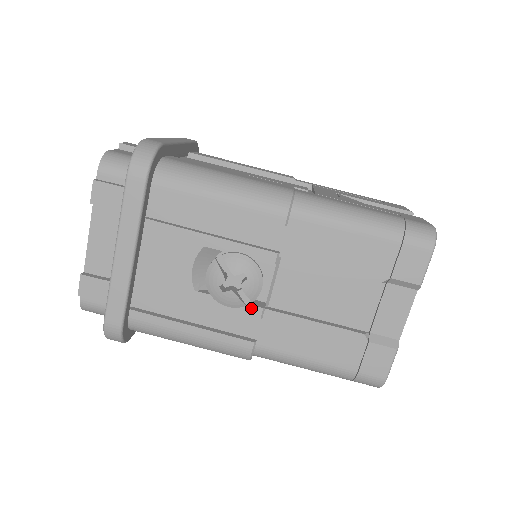
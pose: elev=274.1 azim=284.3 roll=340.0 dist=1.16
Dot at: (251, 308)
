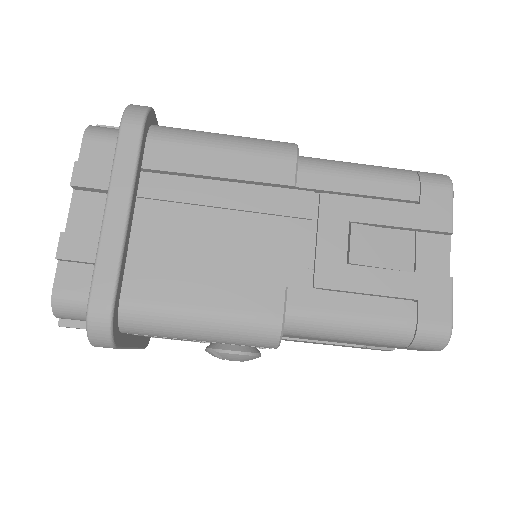
Dot at: occluded
